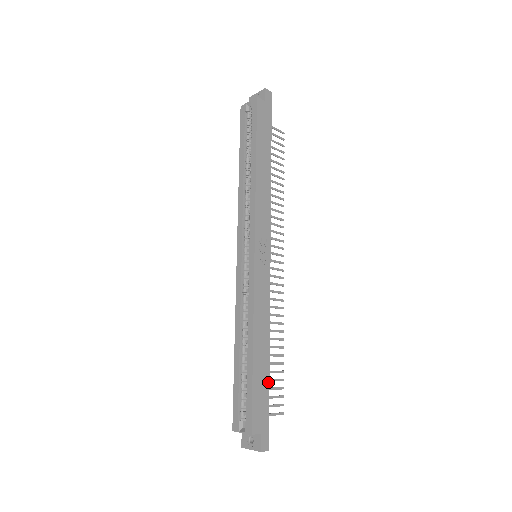
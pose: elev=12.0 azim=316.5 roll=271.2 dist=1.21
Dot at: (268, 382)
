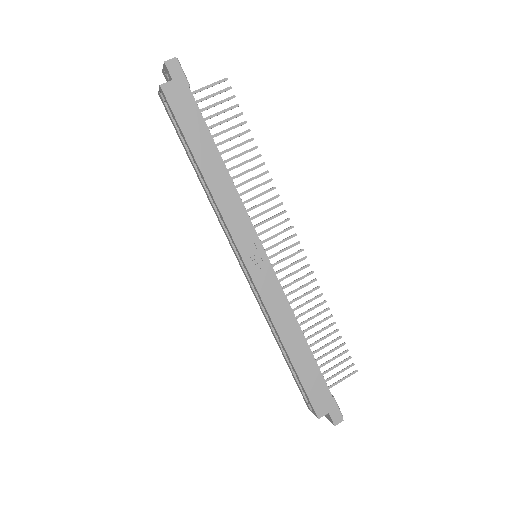
Dot at: (318, 369)
